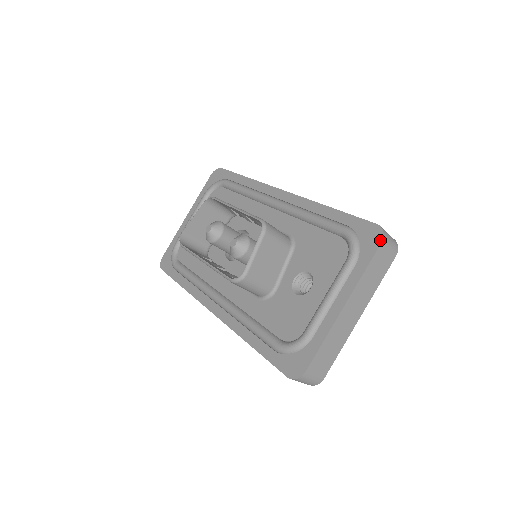
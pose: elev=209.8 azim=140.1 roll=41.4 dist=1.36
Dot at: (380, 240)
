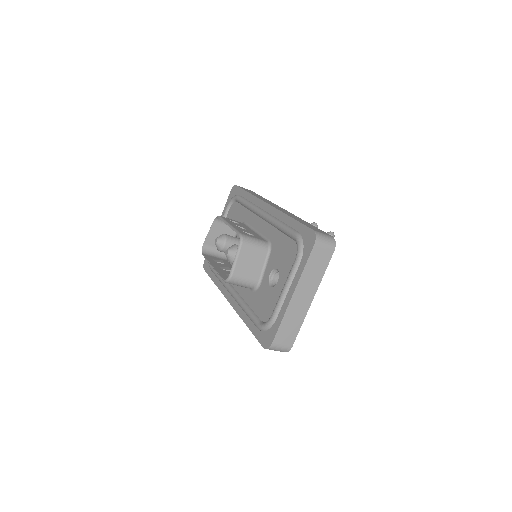
Dot at: (313, 243)
